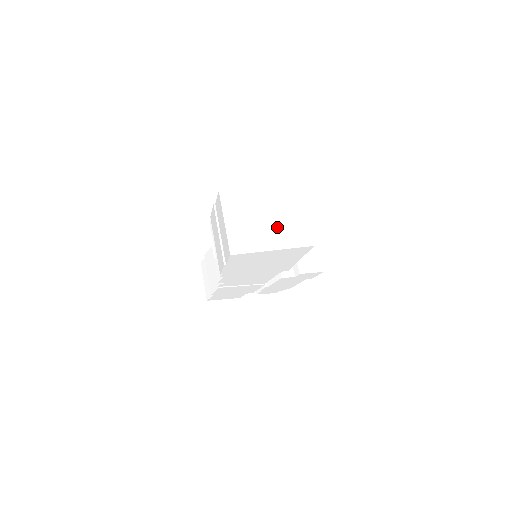
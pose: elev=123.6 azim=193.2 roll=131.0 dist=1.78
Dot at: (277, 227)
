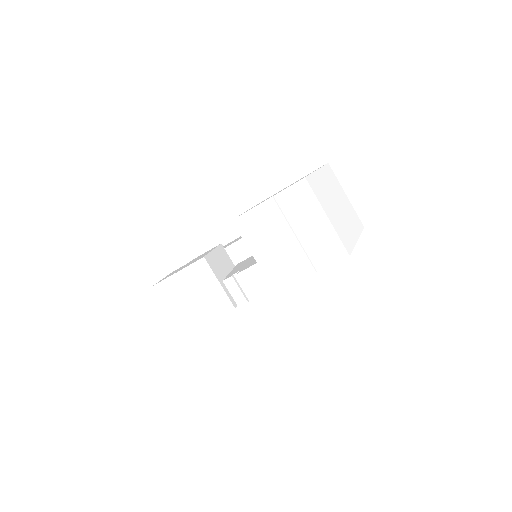
Dot at: (346, 213)
